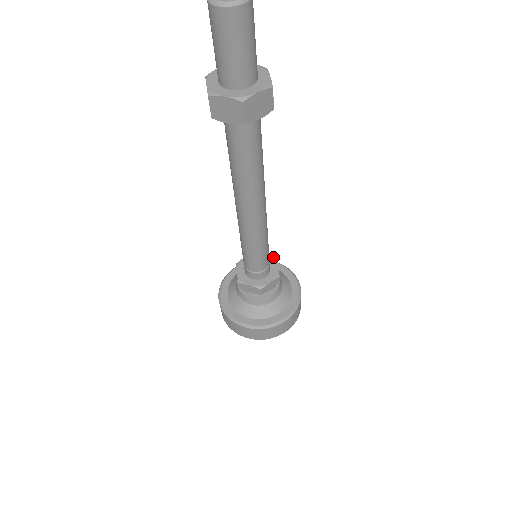
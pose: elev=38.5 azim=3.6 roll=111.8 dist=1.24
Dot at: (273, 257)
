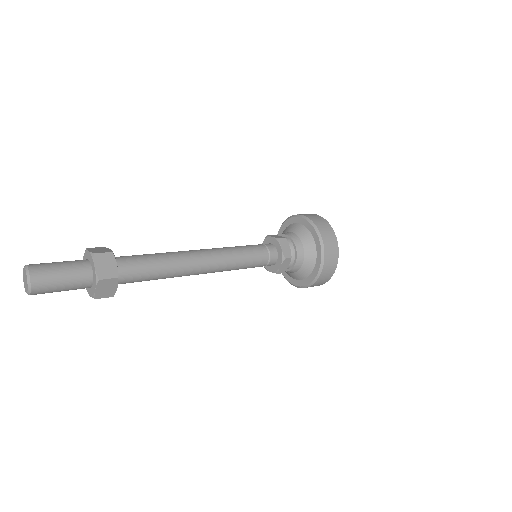
Dot at: (277, 239)
